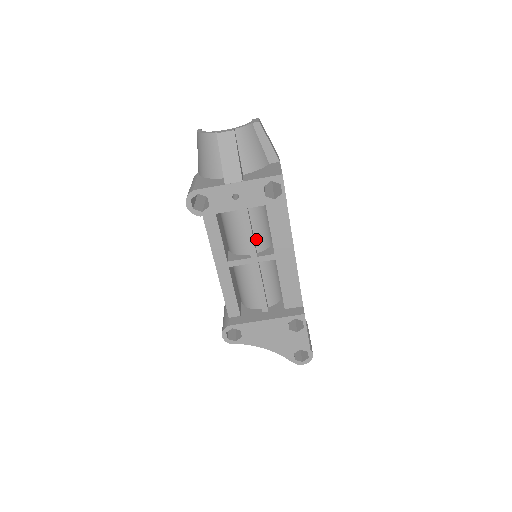
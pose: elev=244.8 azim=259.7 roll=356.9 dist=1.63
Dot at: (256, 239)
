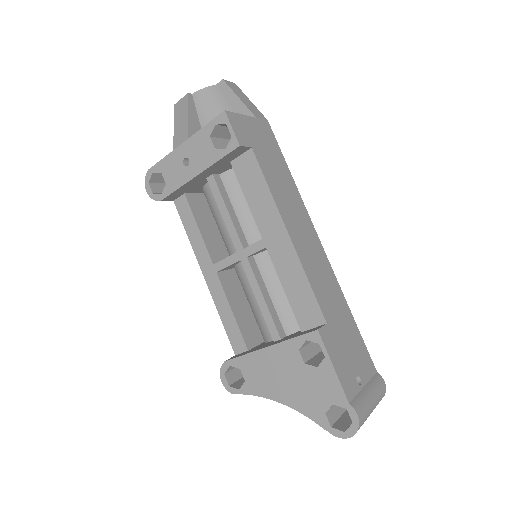
Dot at: (244, 227)
